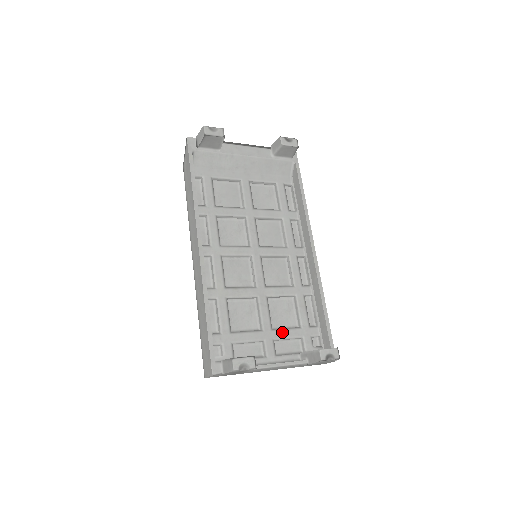
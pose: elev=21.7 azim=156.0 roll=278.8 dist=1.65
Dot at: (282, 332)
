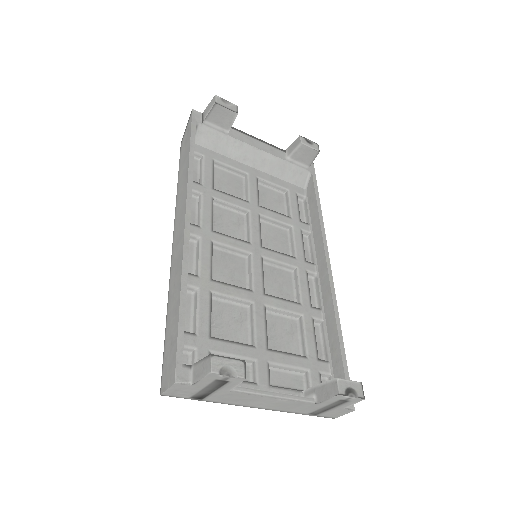
Dot at: (281, 356)
